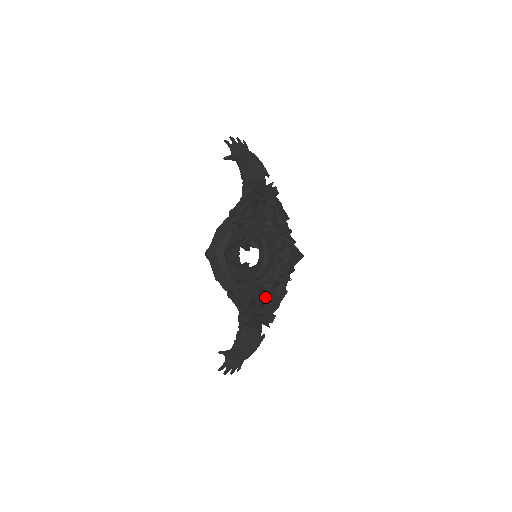
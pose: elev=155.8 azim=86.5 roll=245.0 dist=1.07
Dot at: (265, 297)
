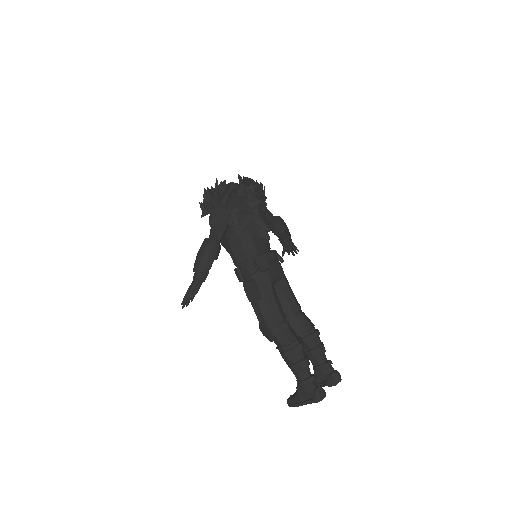
Dot at: occluded
